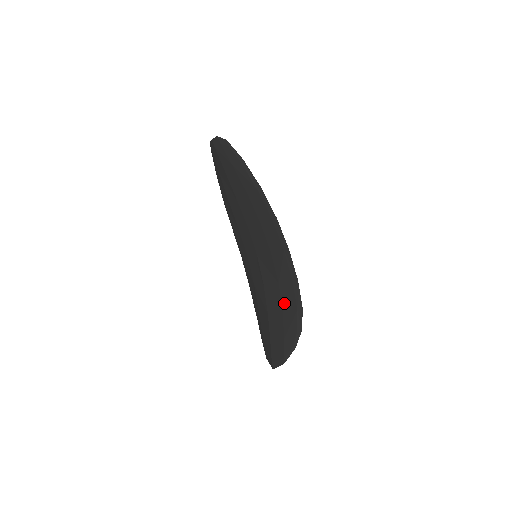
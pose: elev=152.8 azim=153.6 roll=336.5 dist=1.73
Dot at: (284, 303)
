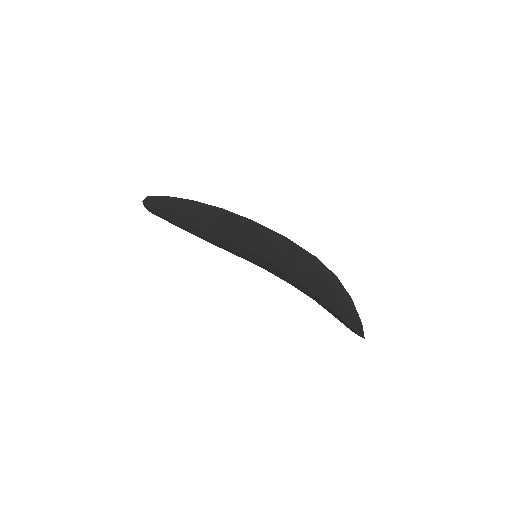
Dot at: (304, 269)
